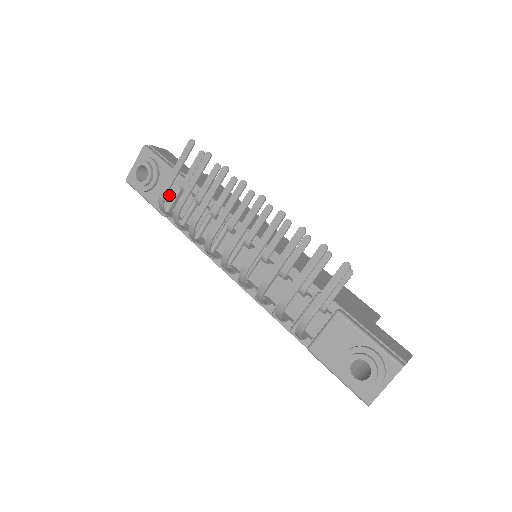
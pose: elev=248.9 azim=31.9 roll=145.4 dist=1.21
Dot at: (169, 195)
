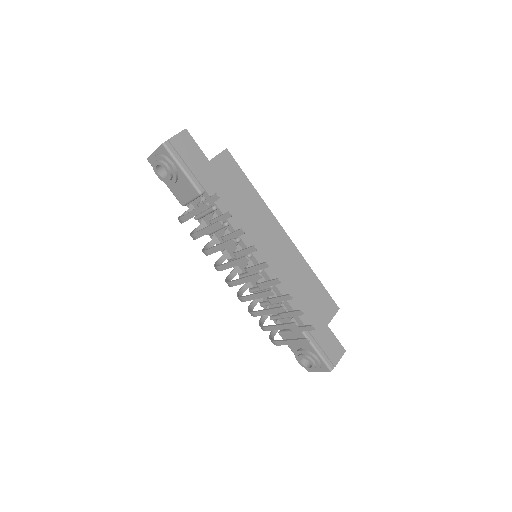
Dot at: (187, 196)
